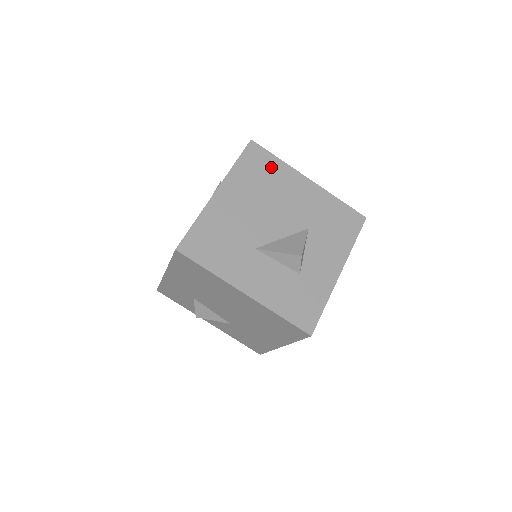
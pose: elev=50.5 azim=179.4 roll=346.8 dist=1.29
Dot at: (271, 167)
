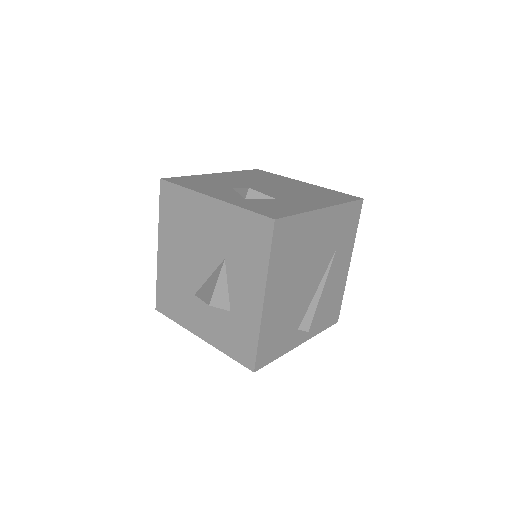
Dot at: (181, 201)
